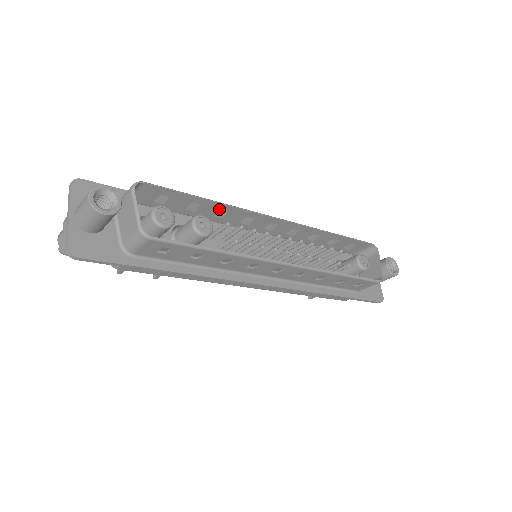
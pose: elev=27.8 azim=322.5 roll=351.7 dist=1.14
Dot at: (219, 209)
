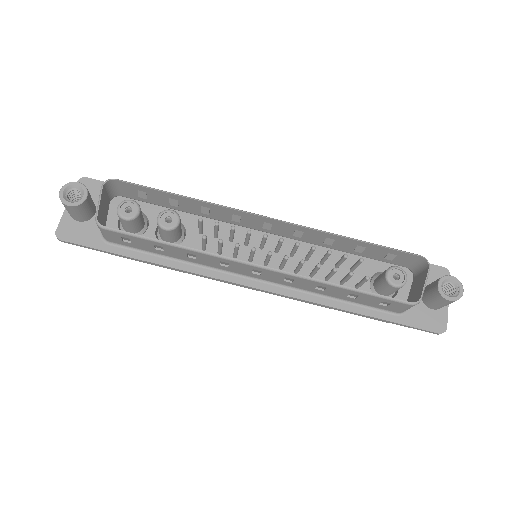
Dot at: (199, 205)
